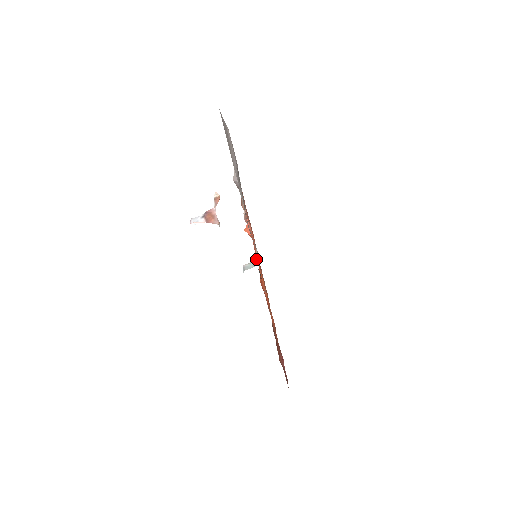
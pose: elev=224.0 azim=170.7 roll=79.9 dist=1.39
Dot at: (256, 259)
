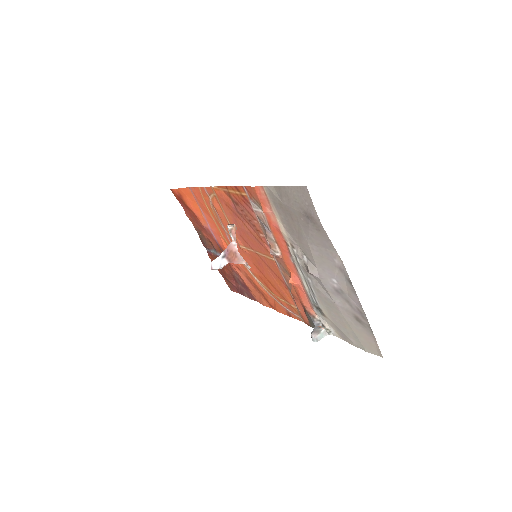
Dot at: (325, 329)
